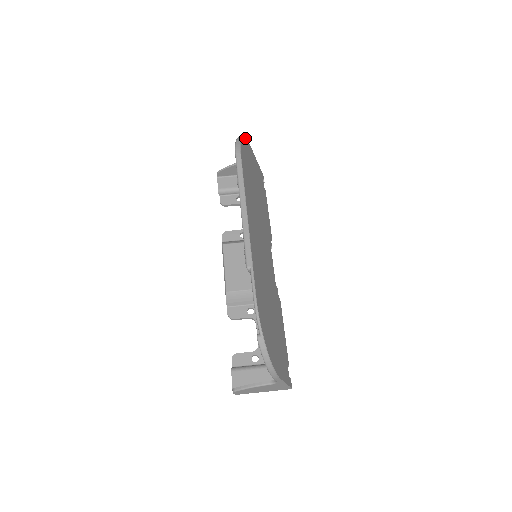
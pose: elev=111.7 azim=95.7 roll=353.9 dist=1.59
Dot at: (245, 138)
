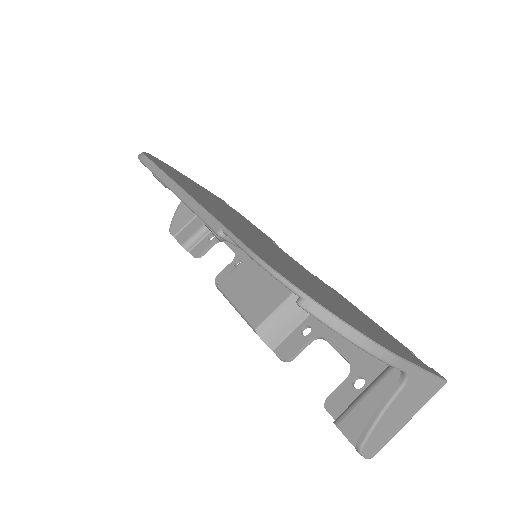
Dot at: occluded
